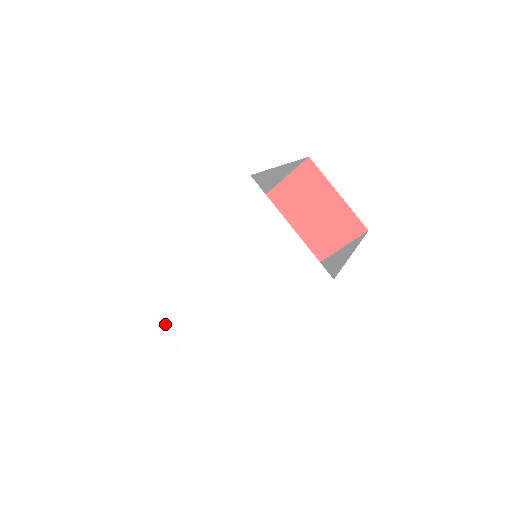
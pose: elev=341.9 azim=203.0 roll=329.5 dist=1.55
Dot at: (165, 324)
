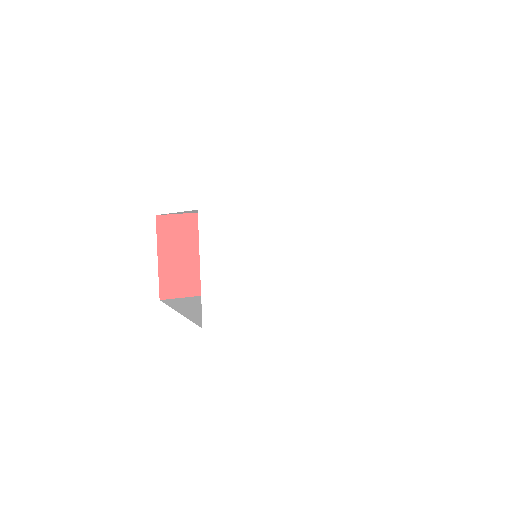
Dot at: (209, 269)
